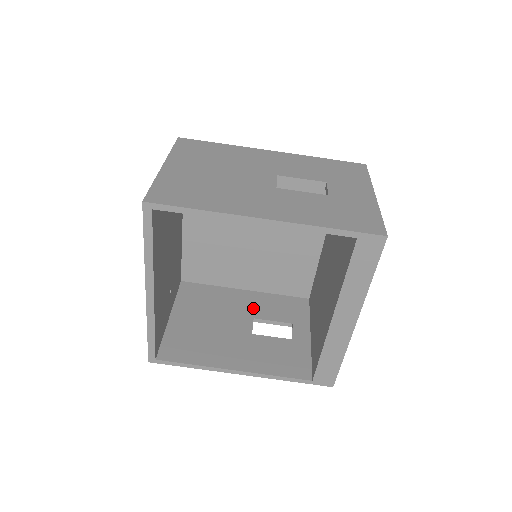
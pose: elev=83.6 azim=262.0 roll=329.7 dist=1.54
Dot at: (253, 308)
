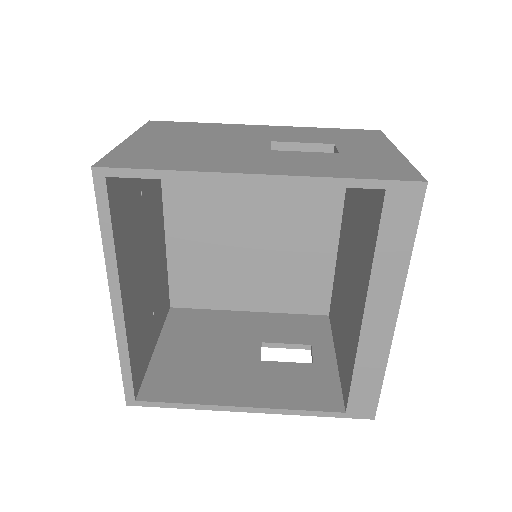
Dot at: (260, 331)
